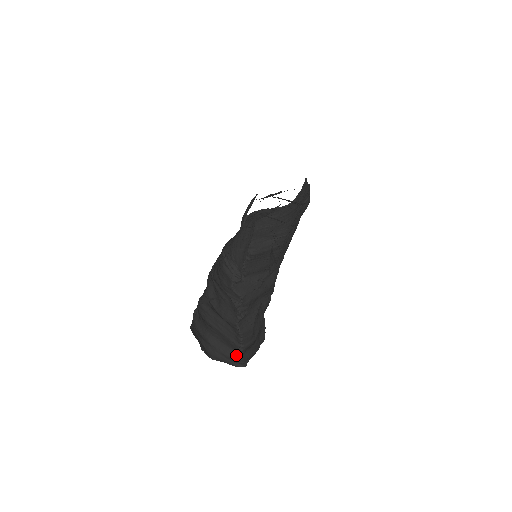
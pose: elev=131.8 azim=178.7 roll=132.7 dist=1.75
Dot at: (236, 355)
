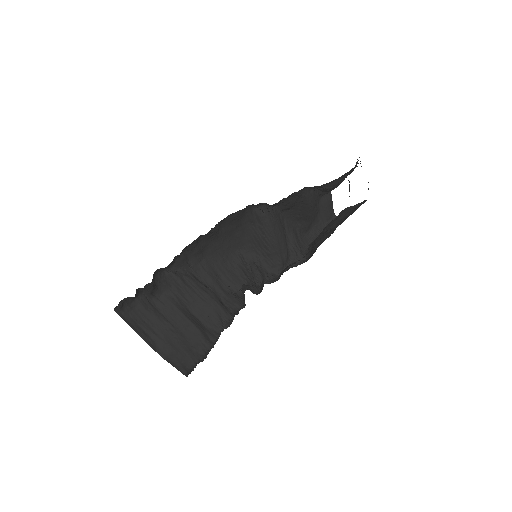
Dot at: (191, 362)
